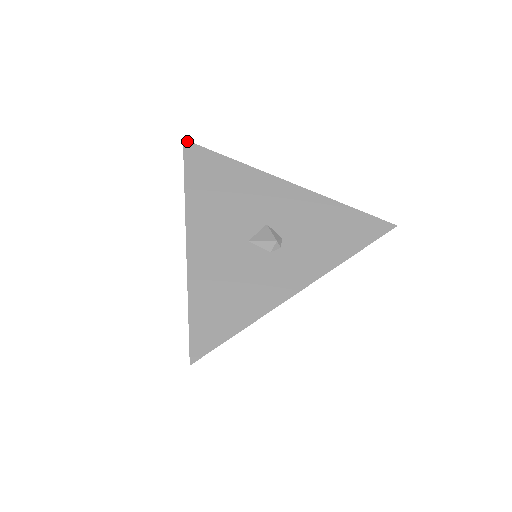
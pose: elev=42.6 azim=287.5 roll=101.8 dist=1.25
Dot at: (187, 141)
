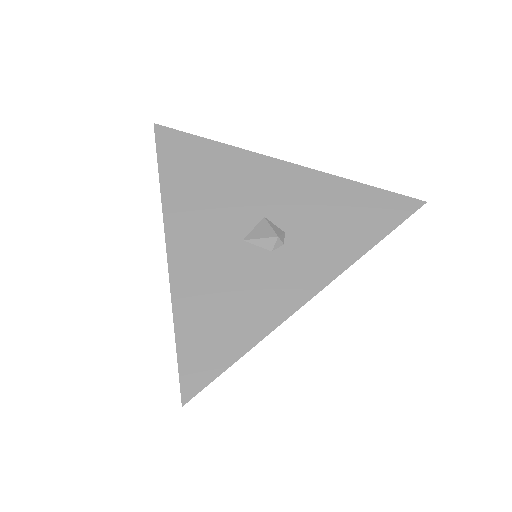
Dot at: (159, 125)
